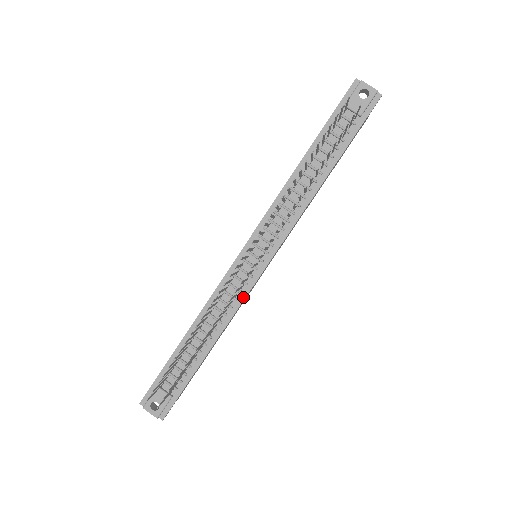
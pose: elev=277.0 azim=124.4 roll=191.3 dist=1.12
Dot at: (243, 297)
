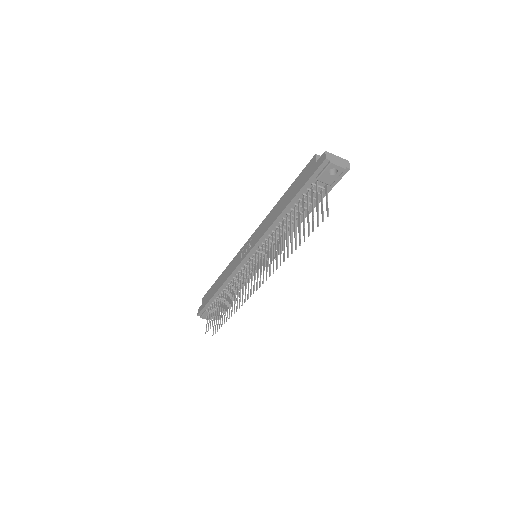
Dot at: occluded
